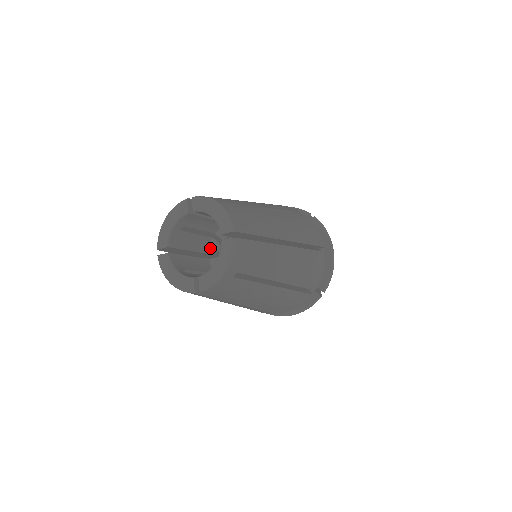
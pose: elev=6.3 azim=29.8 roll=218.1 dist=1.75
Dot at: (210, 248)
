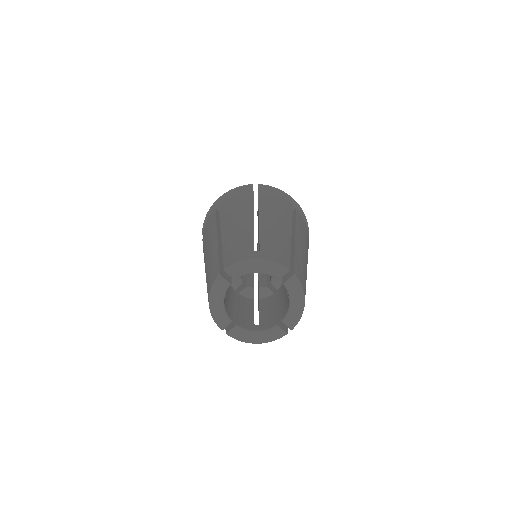
Dot at: occluded
